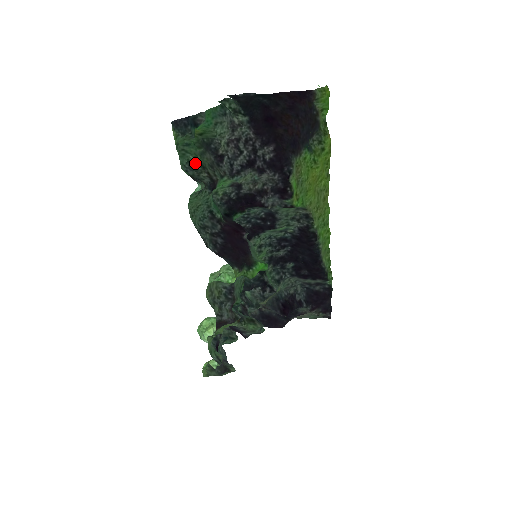
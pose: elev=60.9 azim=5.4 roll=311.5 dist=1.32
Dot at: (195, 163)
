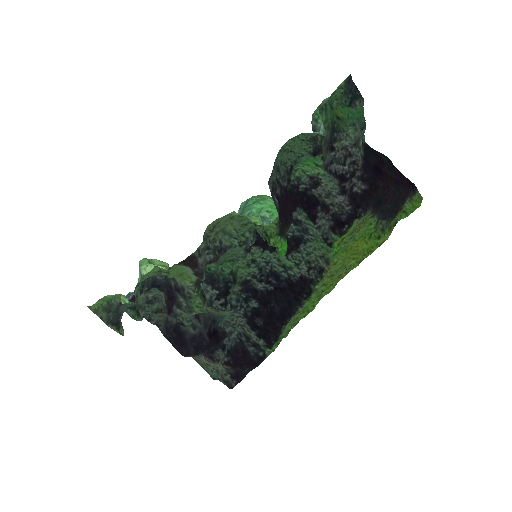
Dot at: occluded
